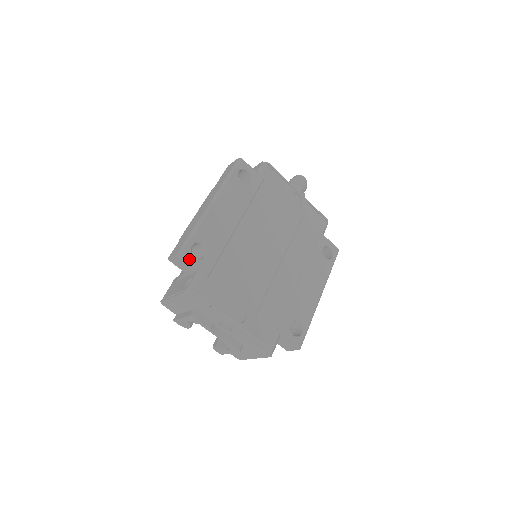
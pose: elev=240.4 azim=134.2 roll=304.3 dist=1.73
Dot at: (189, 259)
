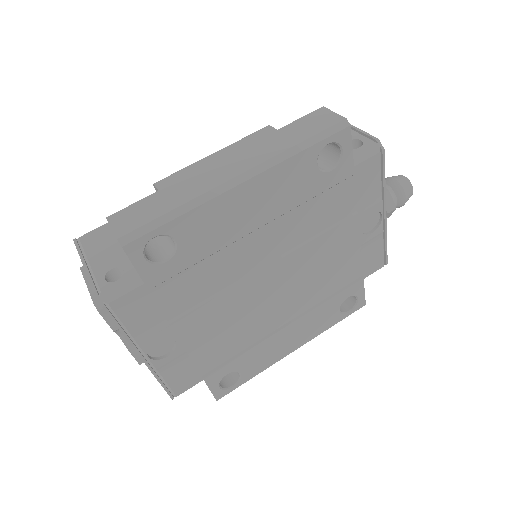
Dot at: (132, 257)
